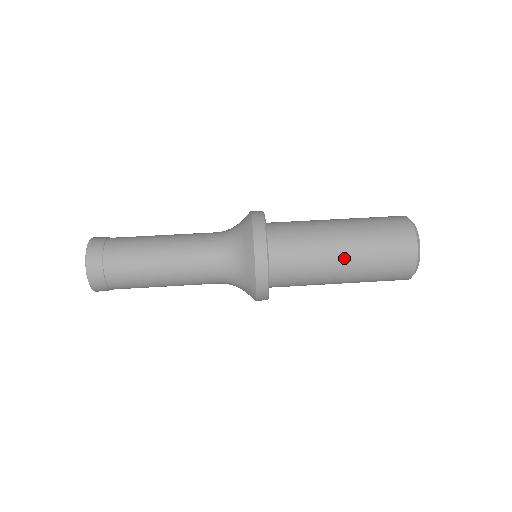
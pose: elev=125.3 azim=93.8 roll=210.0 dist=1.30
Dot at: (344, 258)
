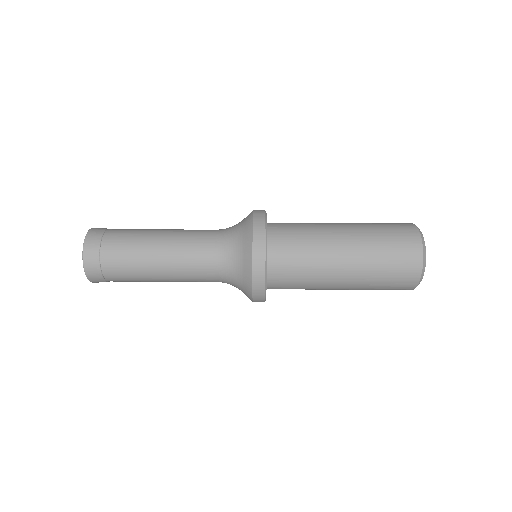
Dot at: (345, 239)
